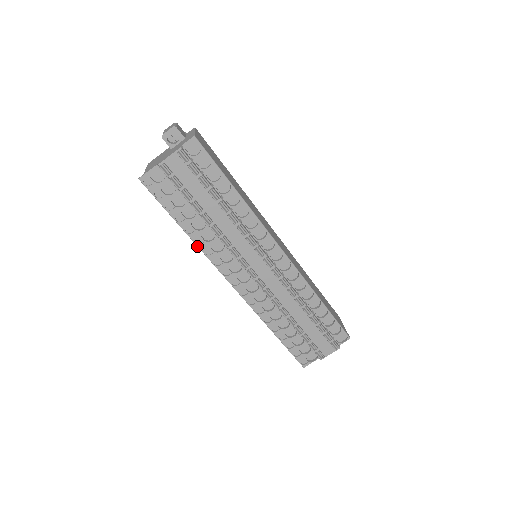
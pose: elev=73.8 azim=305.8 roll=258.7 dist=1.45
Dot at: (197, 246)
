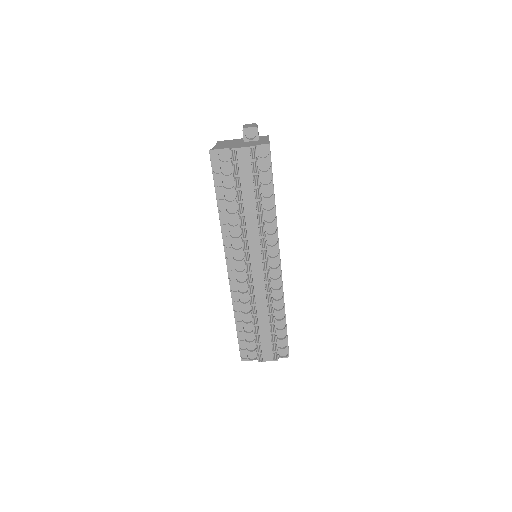
Dot at: (220, 224)
